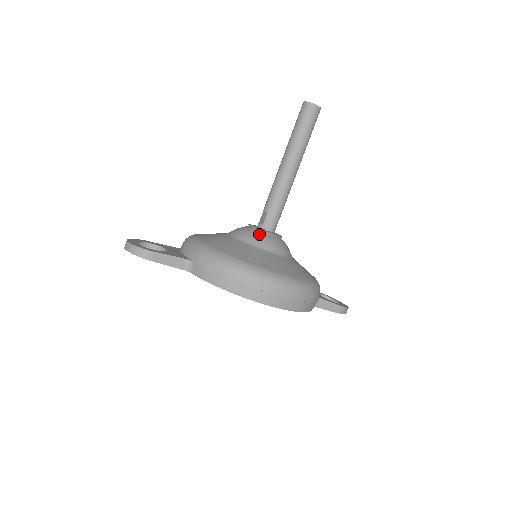
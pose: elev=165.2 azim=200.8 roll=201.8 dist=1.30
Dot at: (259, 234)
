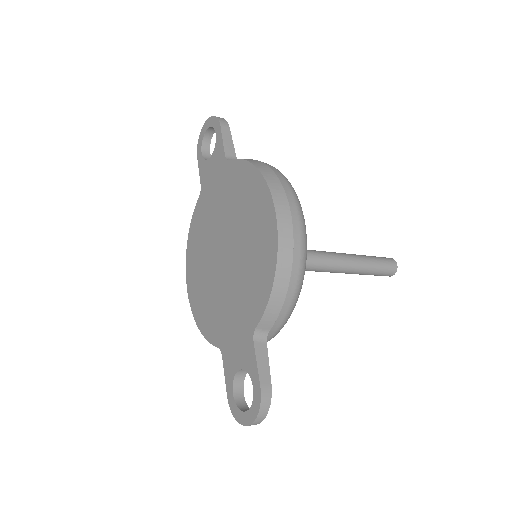
Dot at: occluded
